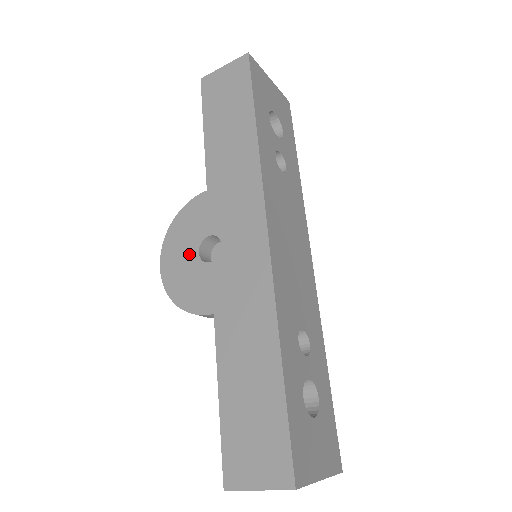
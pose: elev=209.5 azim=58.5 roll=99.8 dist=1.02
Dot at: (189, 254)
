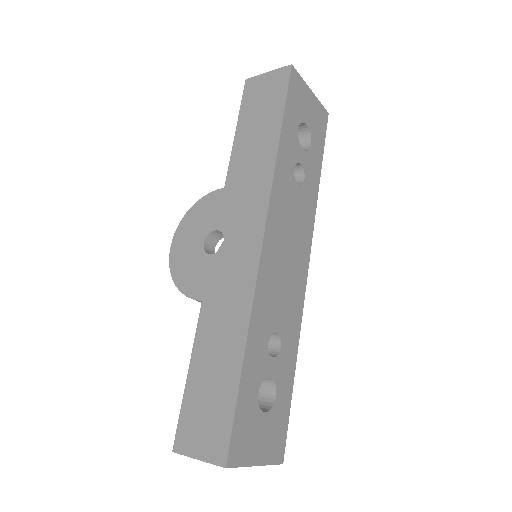
Dot at: (196, 242)
